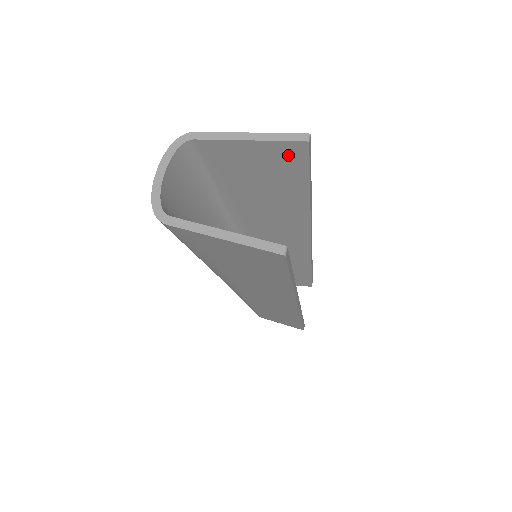
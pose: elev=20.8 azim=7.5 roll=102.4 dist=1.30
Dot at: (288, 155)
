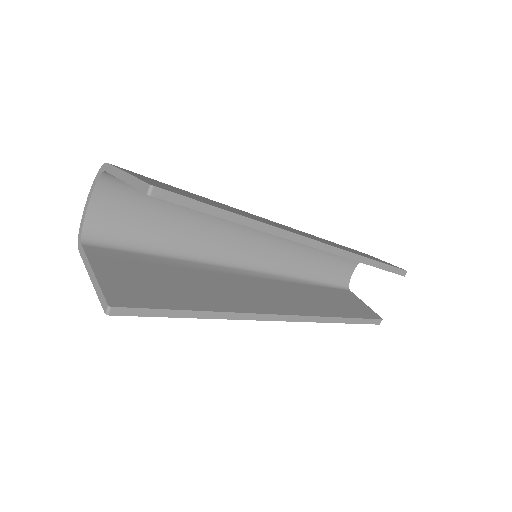
Dot at: occluded
